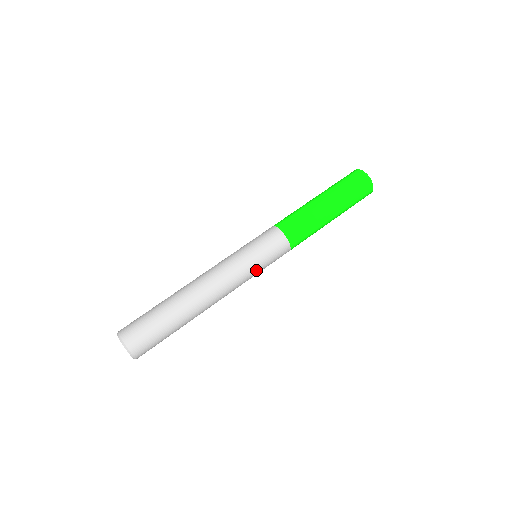
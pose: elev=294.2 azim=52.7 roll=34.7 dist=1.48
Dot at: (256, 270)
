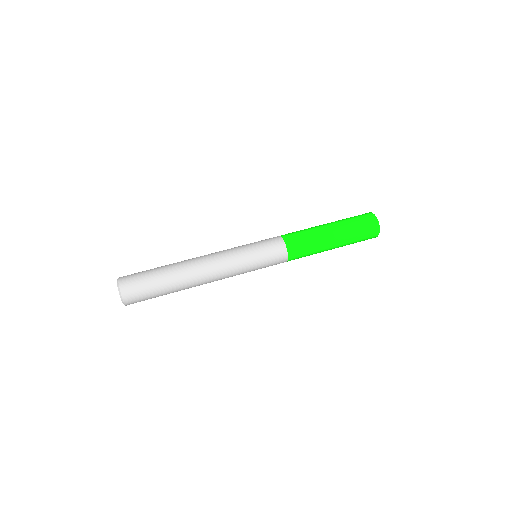
Dot at: (249, 256)
